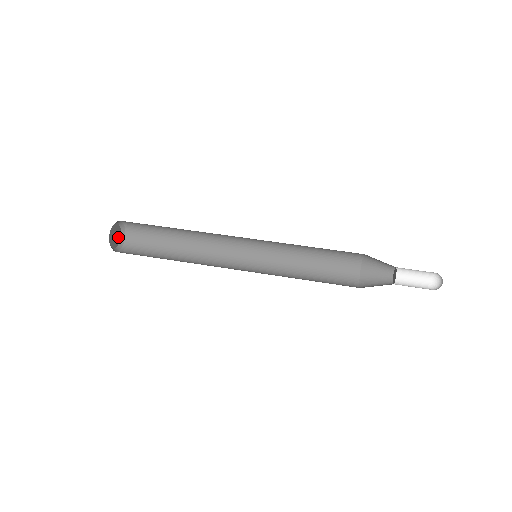
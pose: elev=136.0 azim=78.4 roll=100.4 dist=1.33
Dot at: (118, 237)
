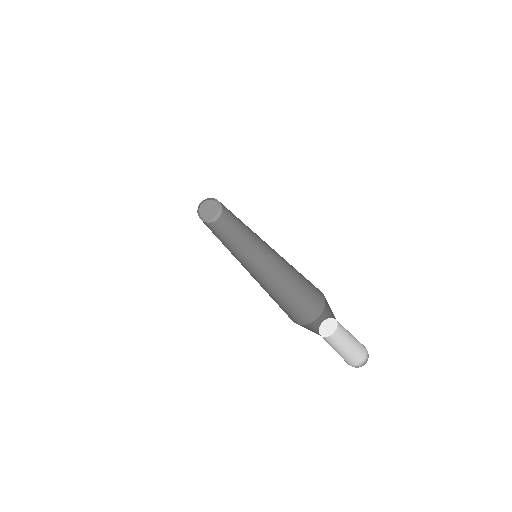
Dot at: (211, 215)
